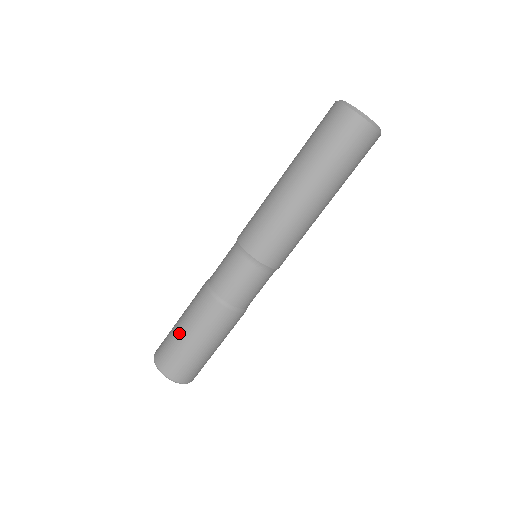
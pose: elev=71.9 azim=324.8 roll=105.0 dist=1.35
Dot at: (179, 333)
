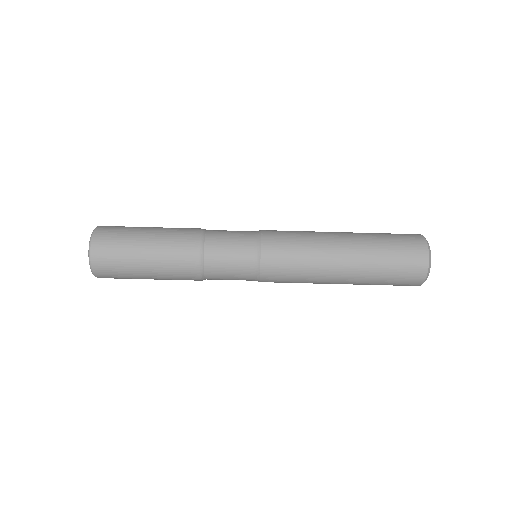
Dot at: (140, 266)
